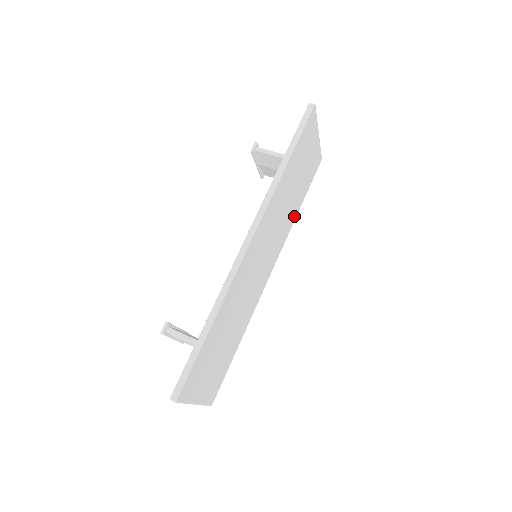
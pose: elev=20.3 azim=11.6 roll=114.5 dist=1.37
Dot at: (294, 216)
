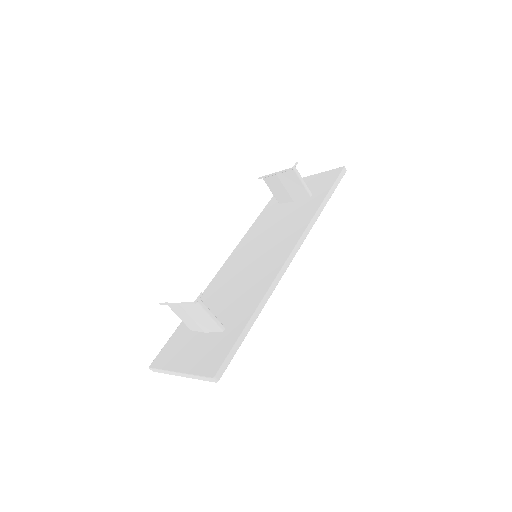
Dot at: occluded
